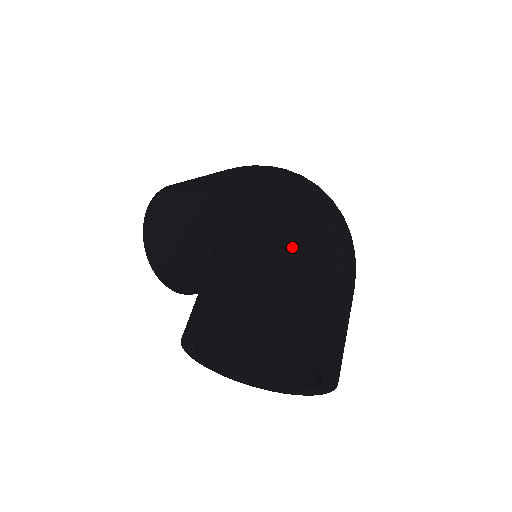
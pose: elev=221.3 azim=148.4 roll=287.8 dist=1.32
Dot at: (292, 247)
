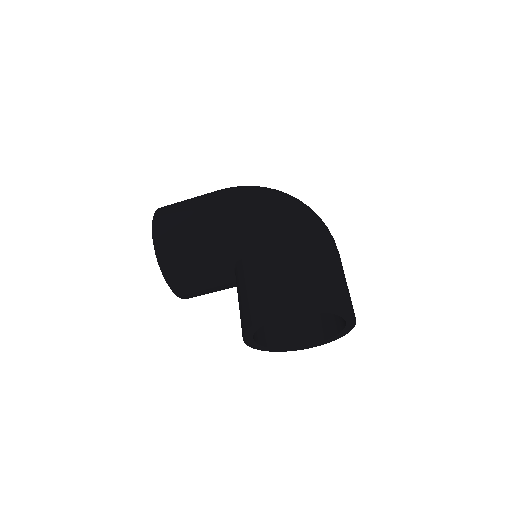
Dot at: (314, 245)
